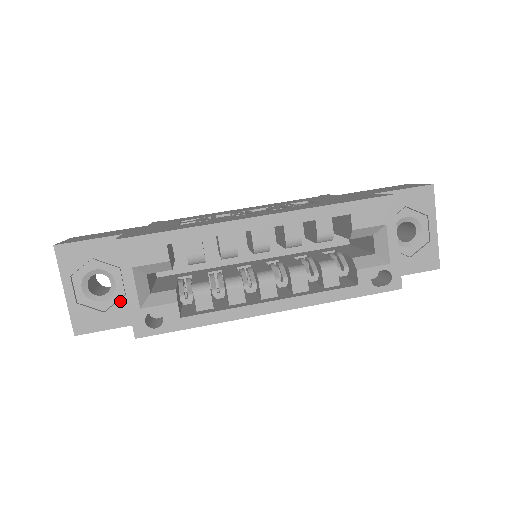
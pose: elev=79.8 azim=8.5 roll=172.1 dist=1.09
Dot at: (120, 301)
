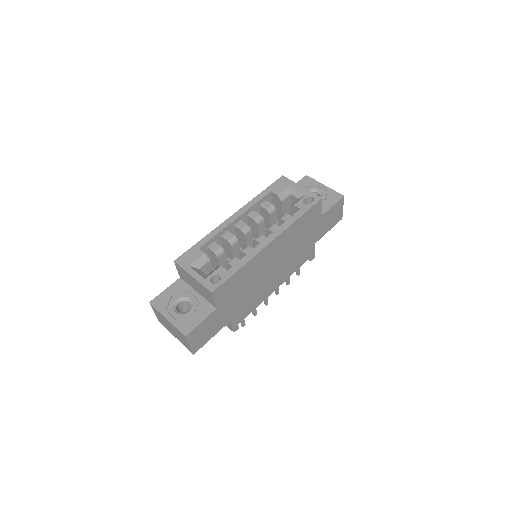
Dot at: (198, 305)
